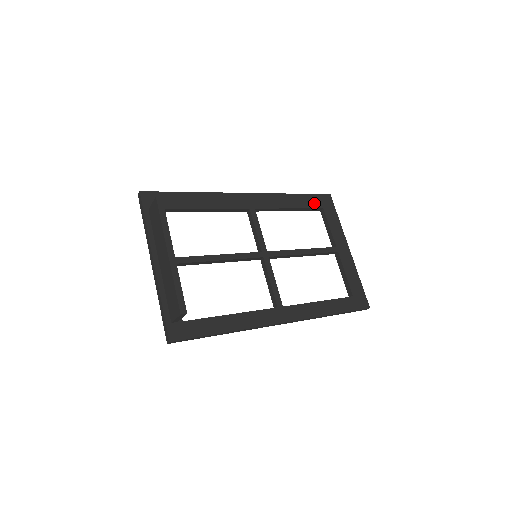
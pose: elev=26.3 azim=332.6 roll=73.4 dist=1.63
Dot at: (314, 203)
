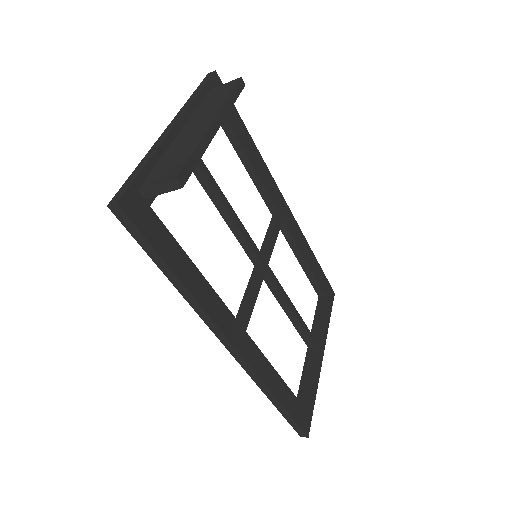
Dot at: (322, 282)
